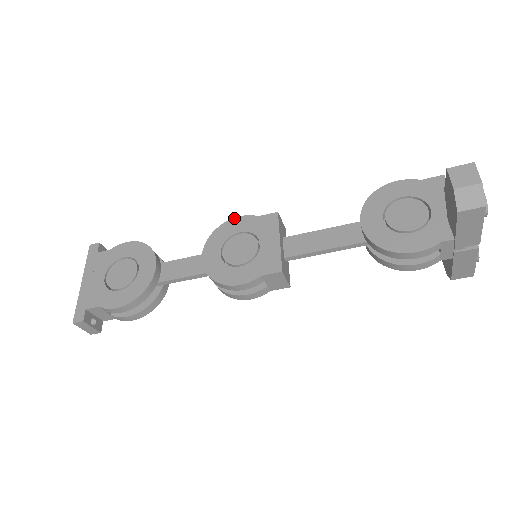
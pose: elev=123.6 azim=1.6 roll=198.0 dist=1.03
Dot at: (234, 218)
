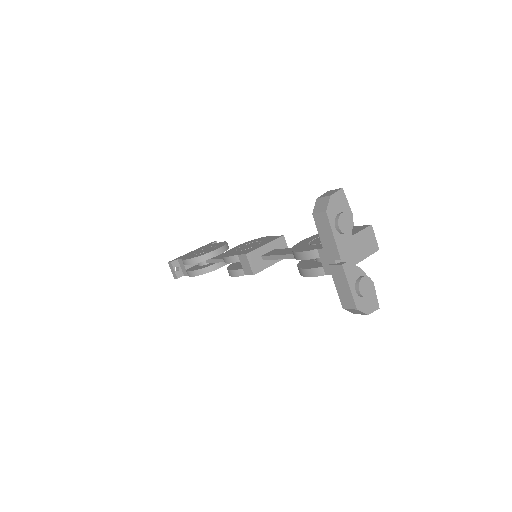
Dot at: (266, 236)
